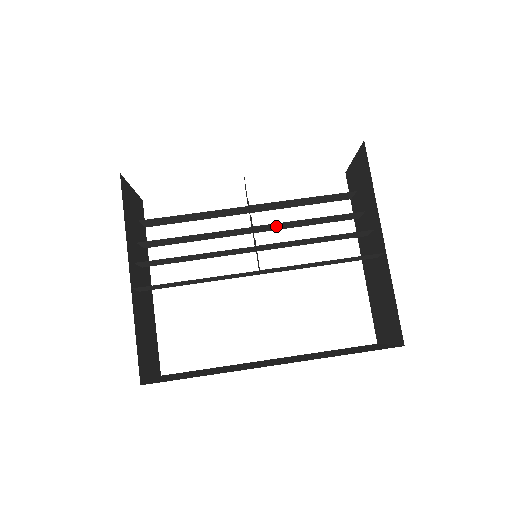
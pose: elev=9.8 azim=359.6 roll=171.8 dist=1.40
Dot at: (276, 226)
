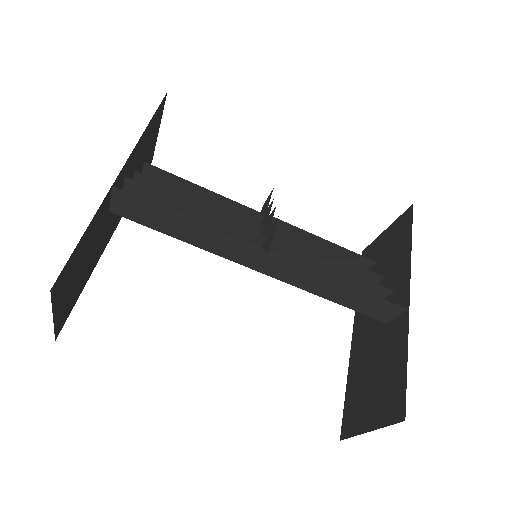
Dot at: occluded
